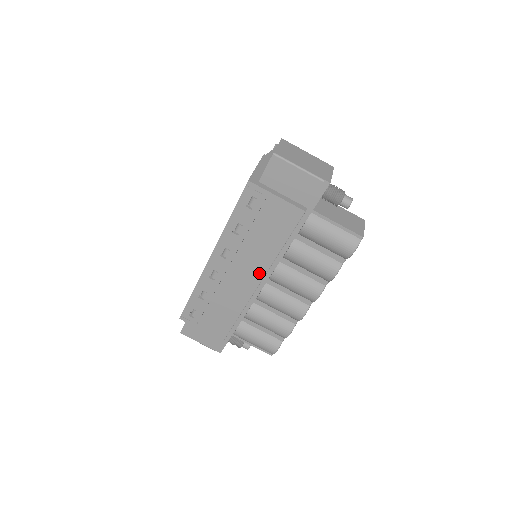
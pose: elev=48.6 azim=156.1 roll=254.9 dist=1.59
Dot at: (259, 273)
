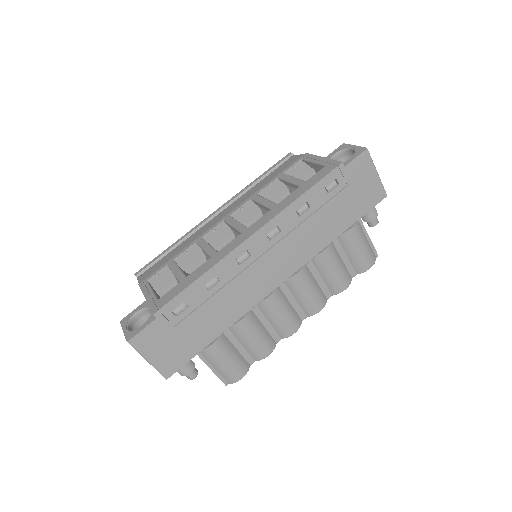
Dot at: (292, 268)
